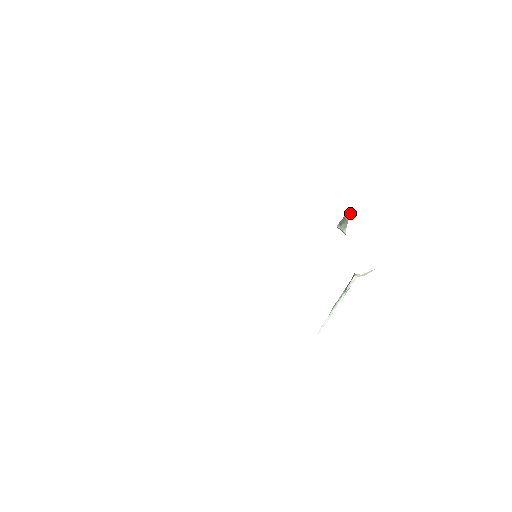
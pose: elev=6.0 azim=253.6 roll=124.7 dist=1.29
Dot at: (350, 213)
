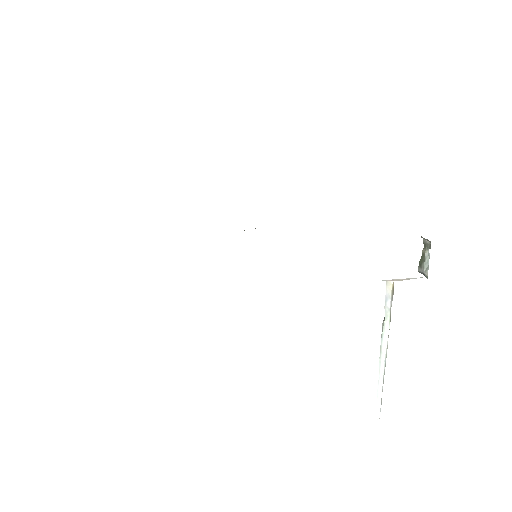
Dot at: (426, 243)
